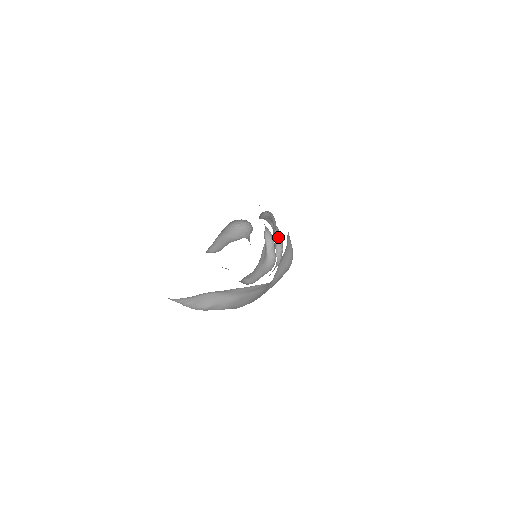
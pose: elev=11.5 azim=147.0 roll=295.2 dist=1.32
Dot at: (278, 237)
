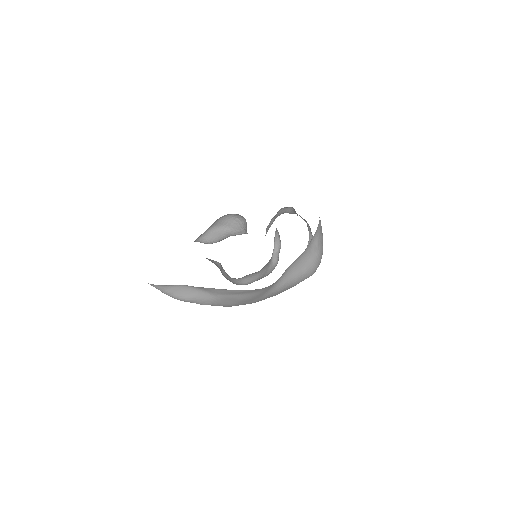
Dot at: (311, 237)
